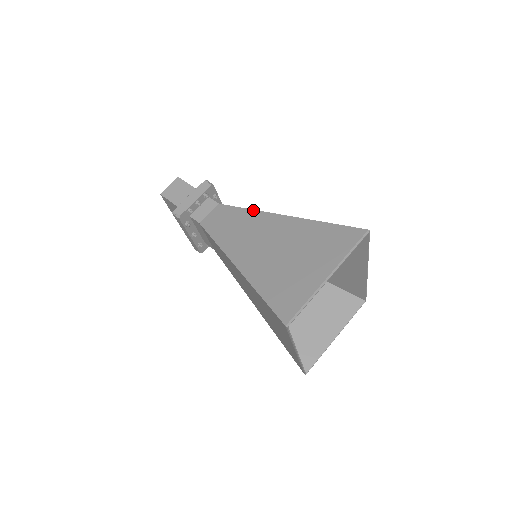
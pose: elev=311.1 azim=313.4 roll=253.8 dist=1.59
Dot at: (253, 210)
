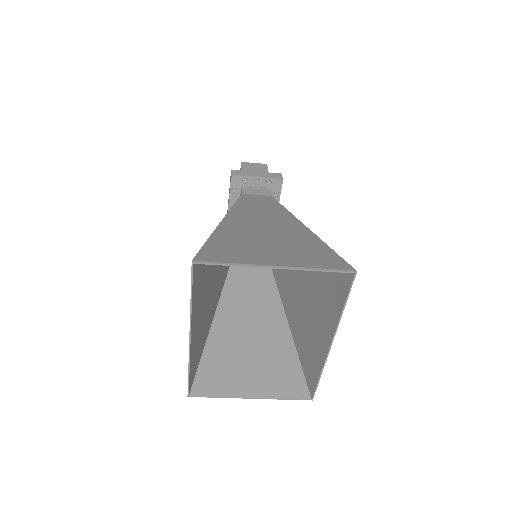
Dot at: (288, 211)
